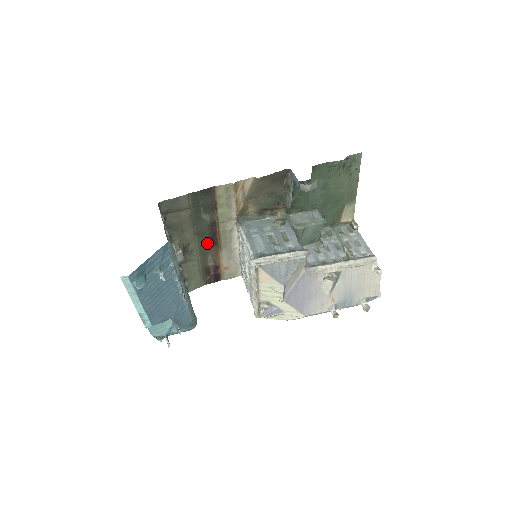
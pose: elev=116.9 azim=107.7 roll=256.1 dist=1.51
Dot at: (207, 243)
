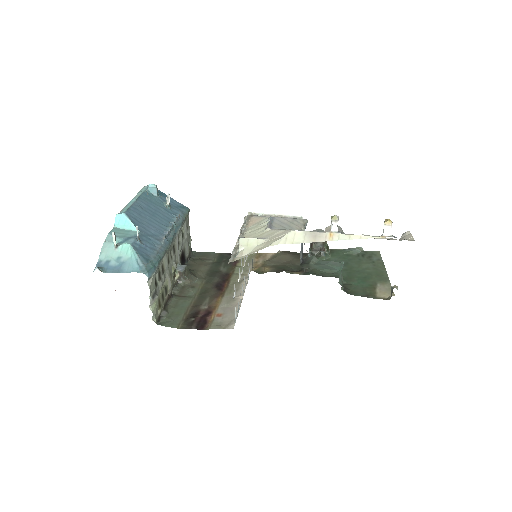
Dot at: (212, 288)
